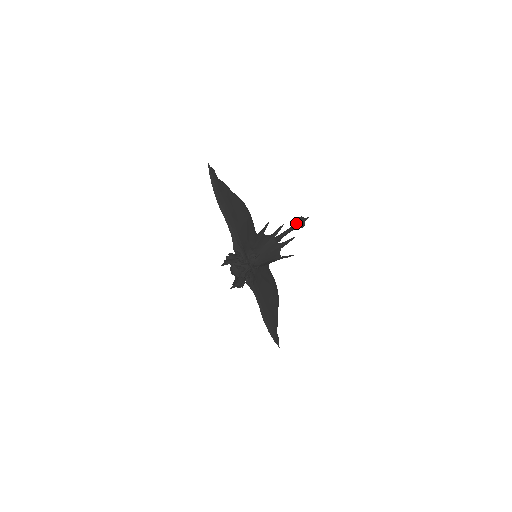
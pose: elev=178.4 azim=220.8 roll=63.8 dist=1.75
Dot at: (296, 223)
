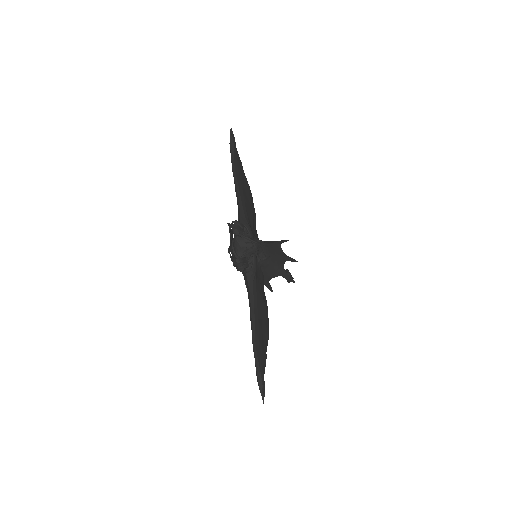
Dot at: occluded
